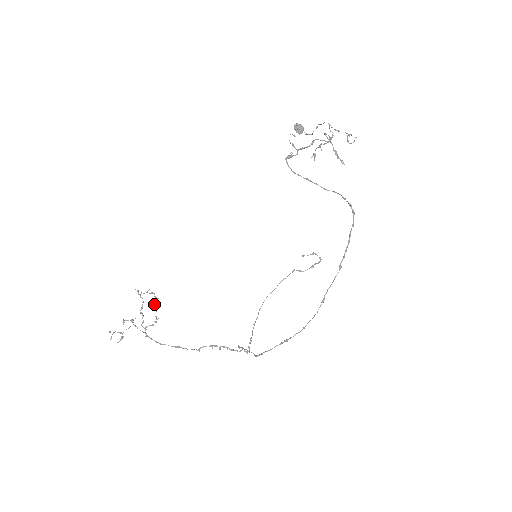
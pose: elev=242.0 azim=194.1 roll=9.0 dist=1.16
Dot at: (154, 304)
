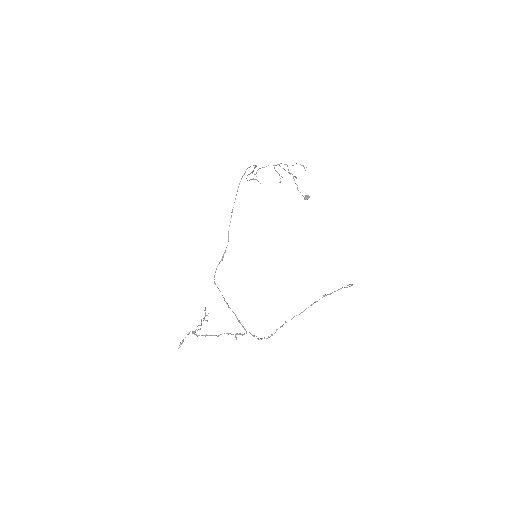
Dot at: (205, 316)
